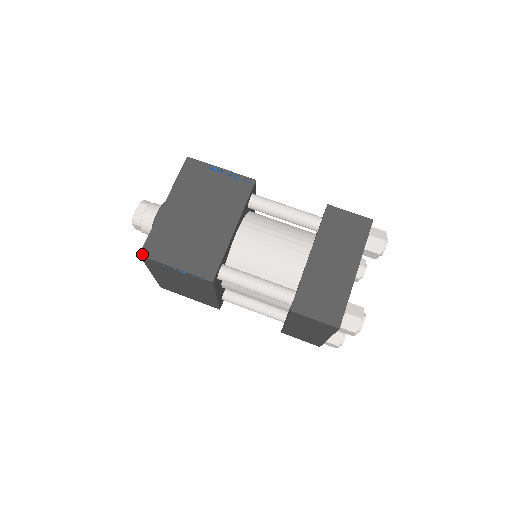
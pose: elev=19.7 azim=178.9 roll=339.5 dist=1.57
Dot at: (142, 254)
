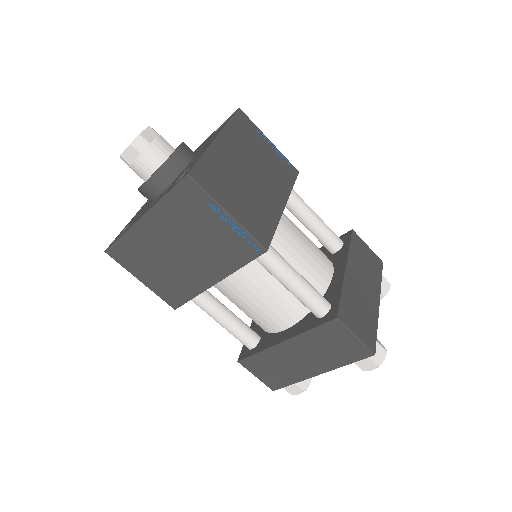
Dot at: (191, 176)
